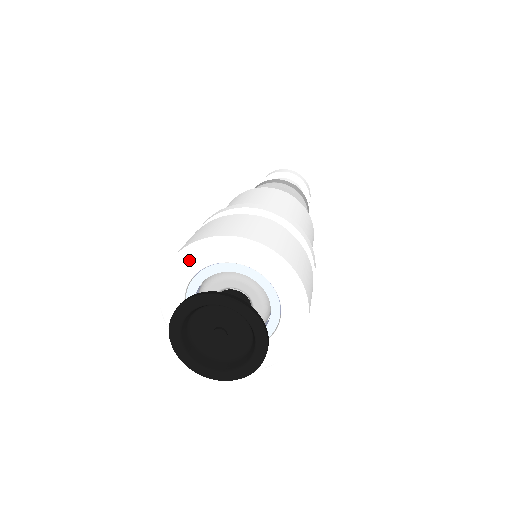
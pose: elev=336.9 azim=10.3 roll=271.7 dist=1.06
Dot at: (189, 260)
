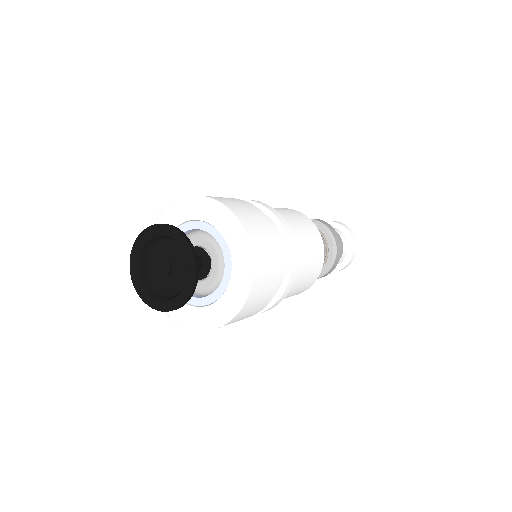
Dot at: occluded
